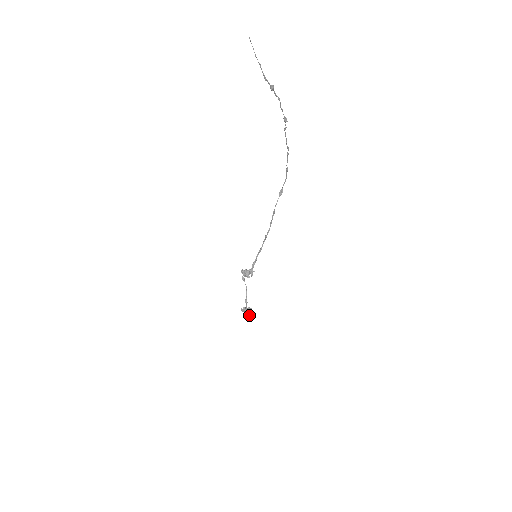
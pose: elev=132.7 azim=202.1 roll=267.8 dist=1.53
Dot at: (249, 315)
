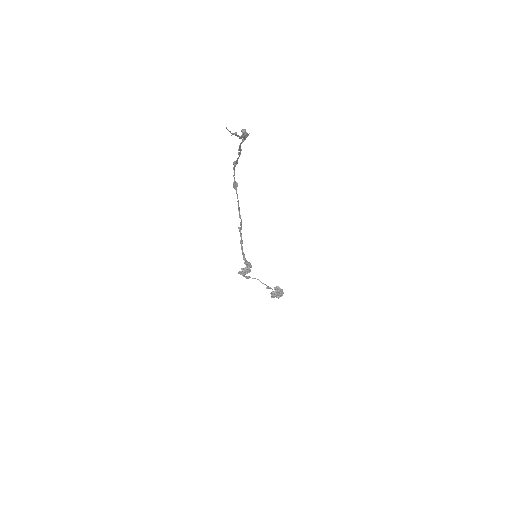
Dot at: (283, 293)
